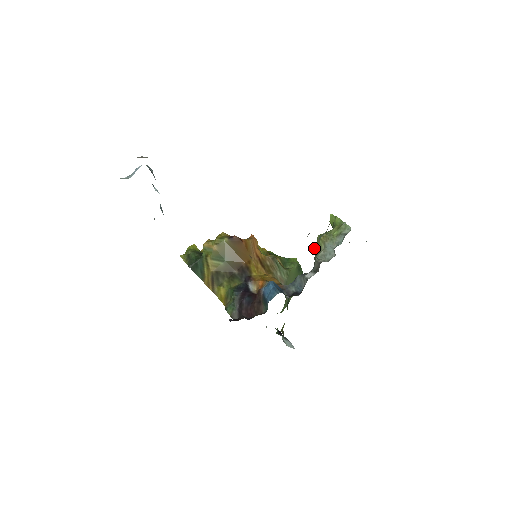
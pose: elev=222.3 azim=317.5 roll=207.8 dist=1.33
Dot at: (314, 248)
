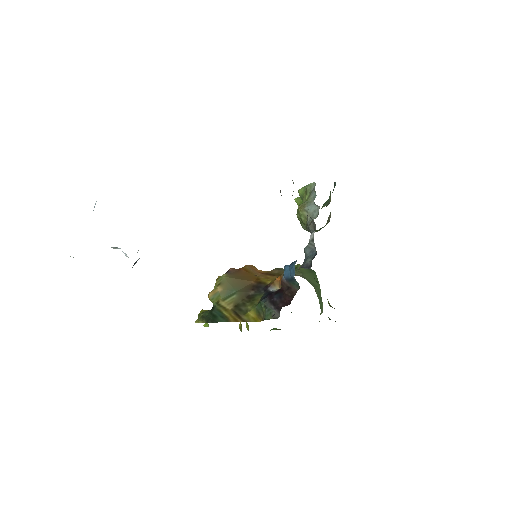
Dot at: occluded
